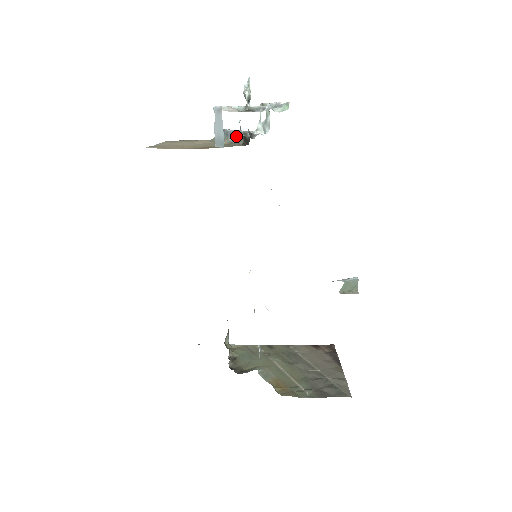
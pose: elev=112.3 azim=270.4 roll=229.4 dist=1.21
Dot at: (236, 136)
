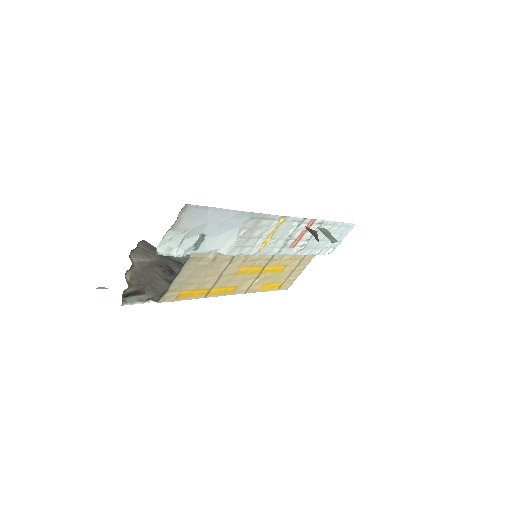
Dot at: occluded
